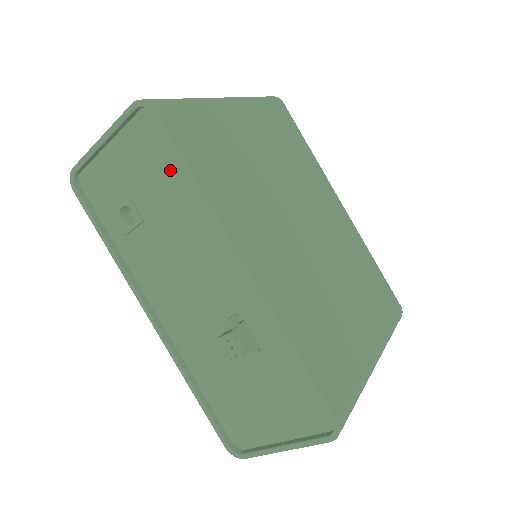
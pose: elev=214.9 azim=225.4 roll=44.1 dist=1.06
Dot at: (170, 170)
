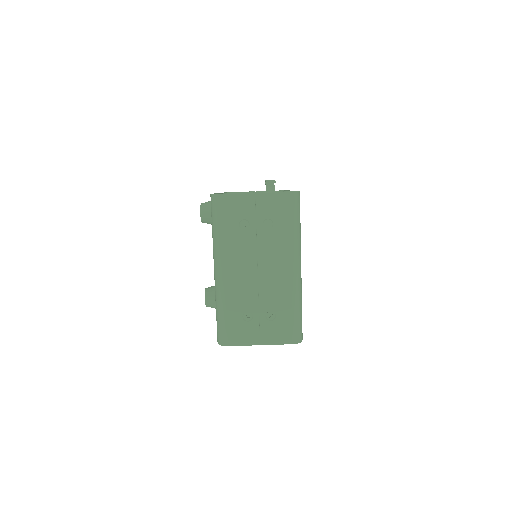
Dot at: occluded
